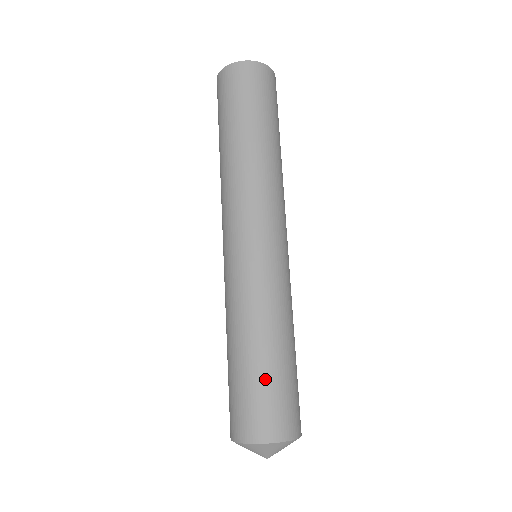
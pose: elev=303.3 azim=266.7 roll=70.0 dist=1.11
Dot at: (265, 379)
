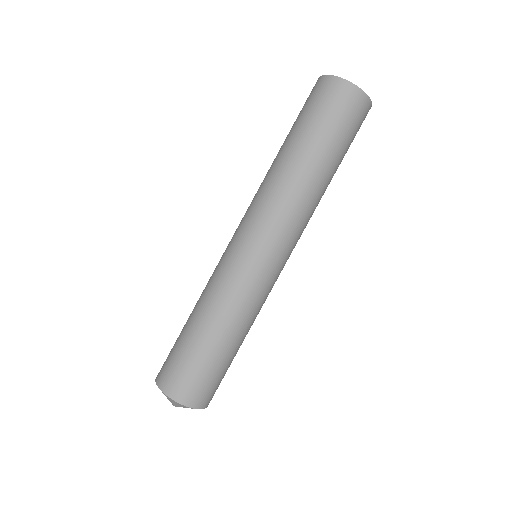
Dot at: (192, 352)
